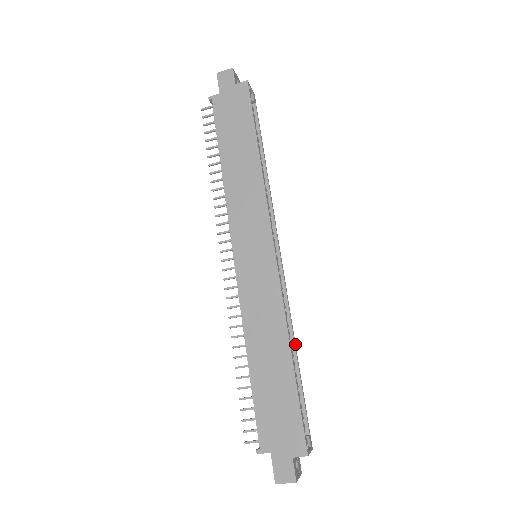
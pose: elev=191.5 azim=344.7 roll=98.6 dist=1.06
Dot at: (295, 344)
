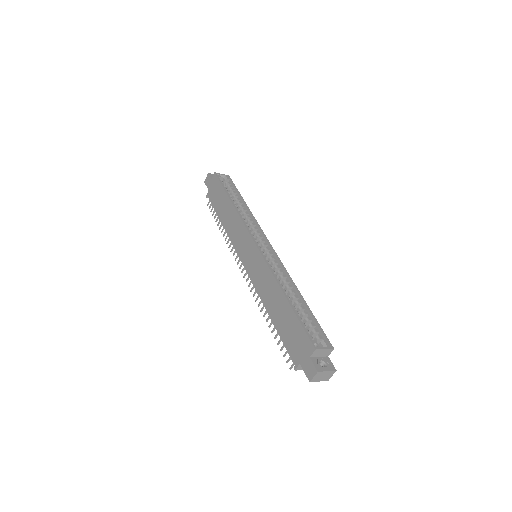
Dot at: (298, 290)
